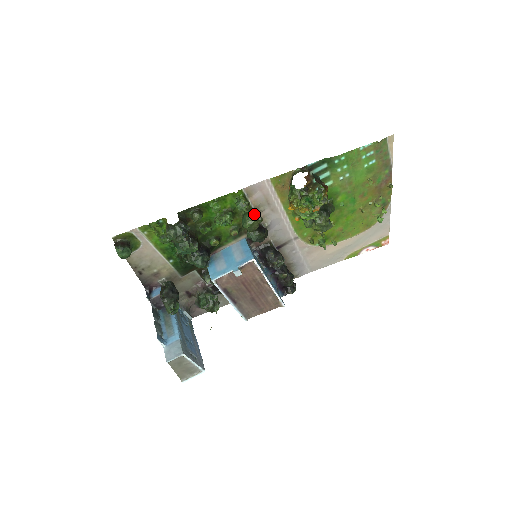
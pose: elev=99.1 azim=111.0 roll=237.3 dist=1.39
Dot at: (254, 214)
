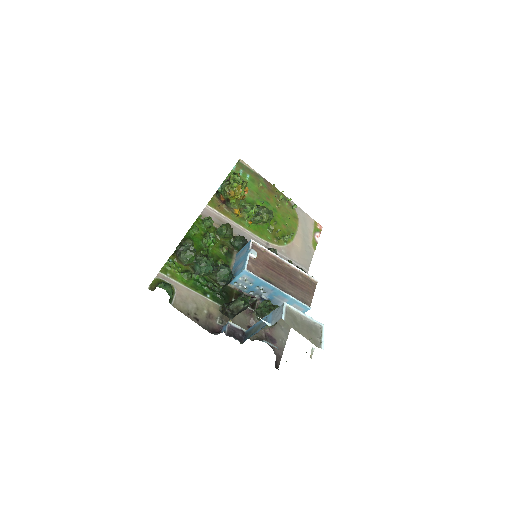
Dot at: occluded
